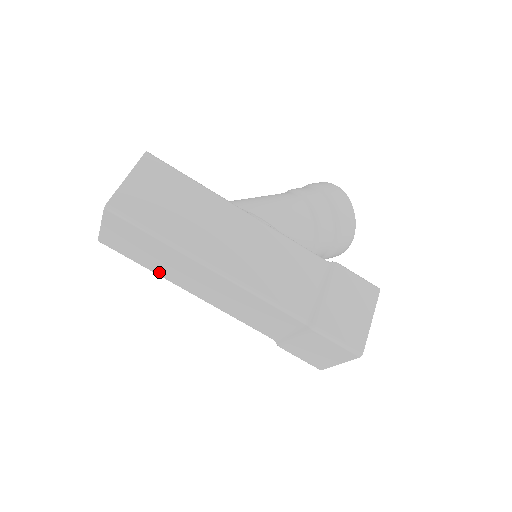
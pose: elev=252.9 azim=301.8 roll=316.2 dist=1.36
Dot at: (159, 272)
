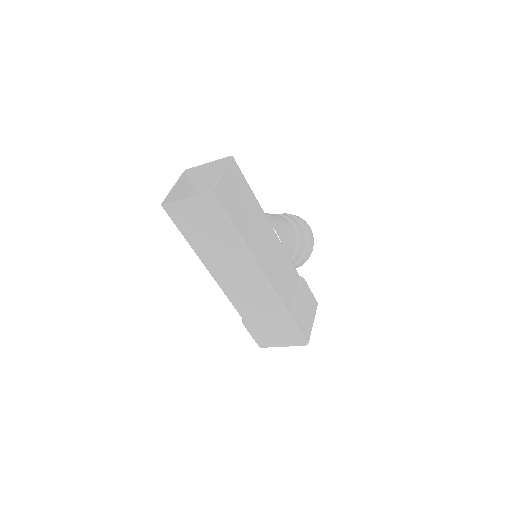
Dot at: (197, 247)
